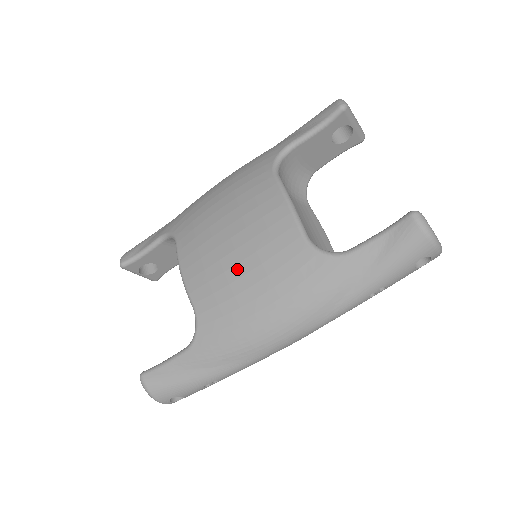
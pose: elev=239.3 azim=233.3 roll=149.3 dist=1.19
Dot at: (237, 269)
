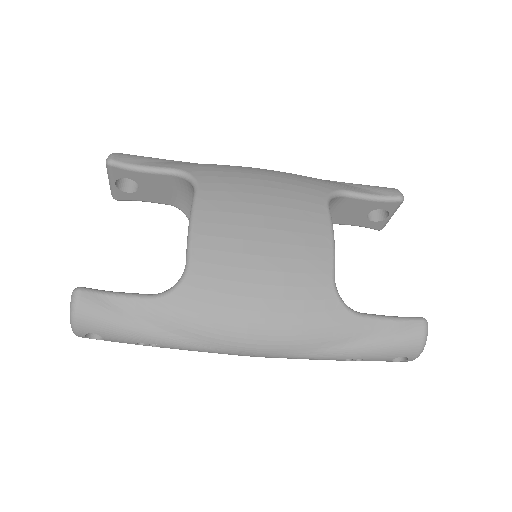
Dot at: (258, 260)
